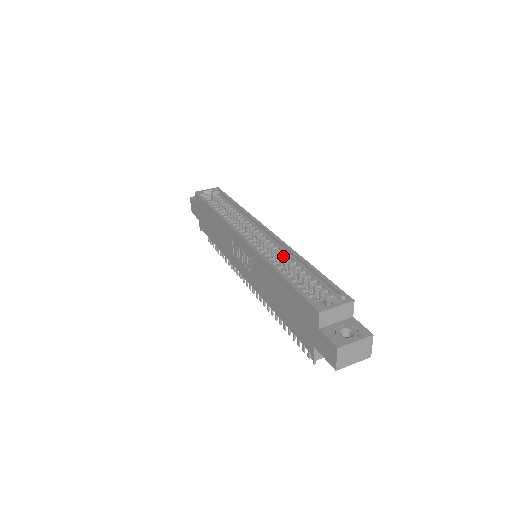
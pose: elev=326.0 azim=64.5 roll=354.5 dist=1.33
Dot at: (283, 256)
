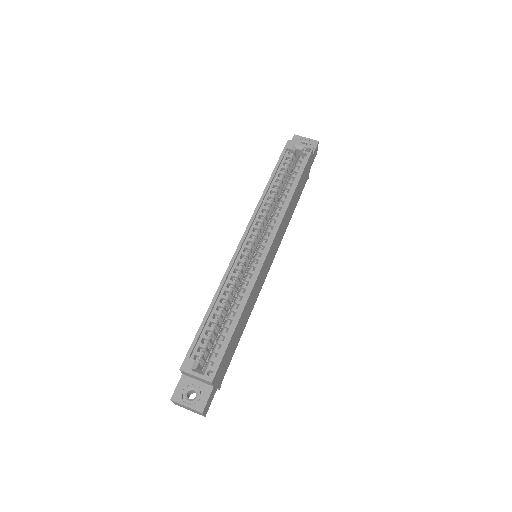
Dot at: (243, 288)
